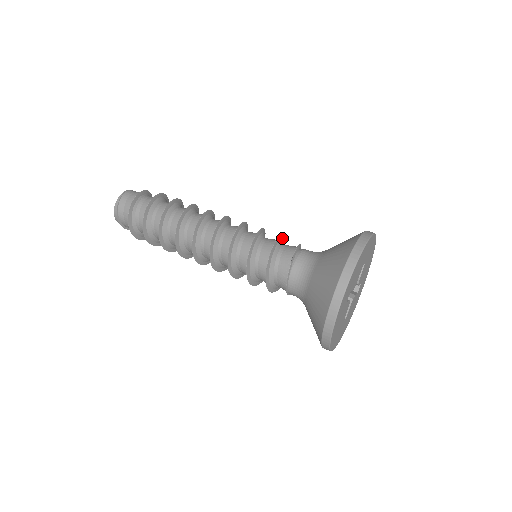
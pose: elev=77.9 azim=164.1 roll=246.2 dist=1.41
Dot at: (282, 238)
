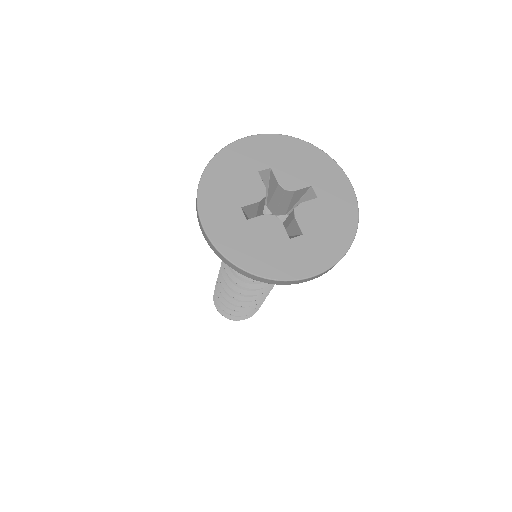
Dot at: occluded
